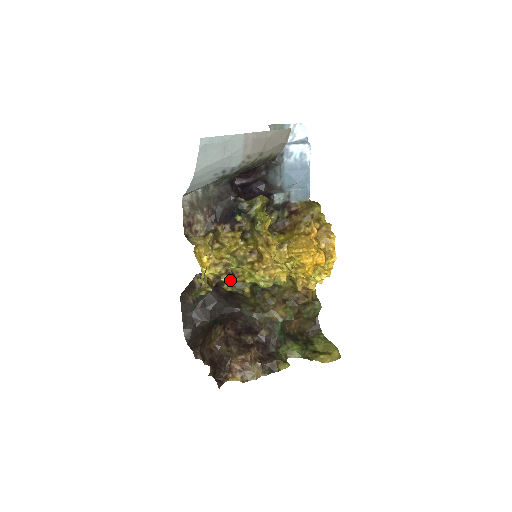
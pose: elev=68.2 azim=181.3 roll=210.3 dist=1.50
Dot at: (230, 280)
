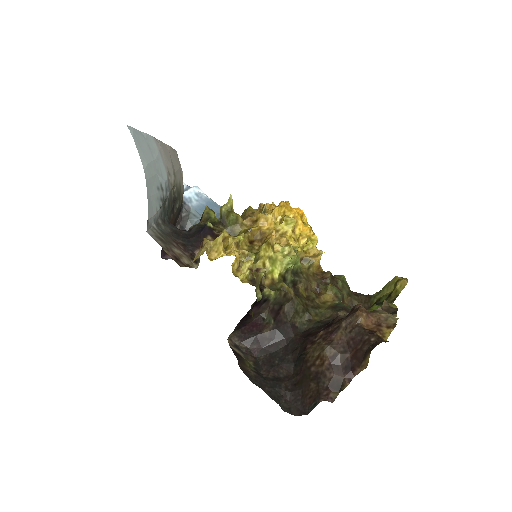
Dot at: (264, 272)
